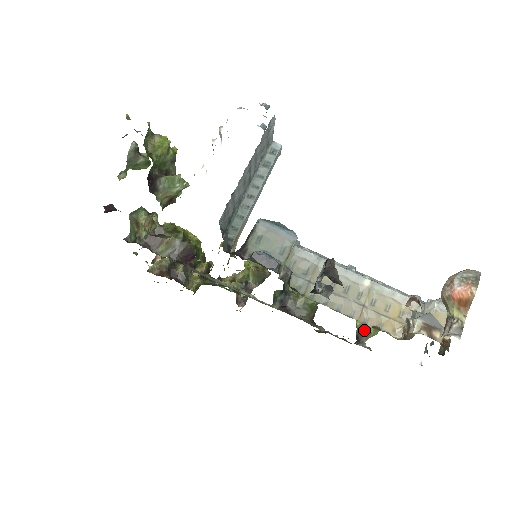
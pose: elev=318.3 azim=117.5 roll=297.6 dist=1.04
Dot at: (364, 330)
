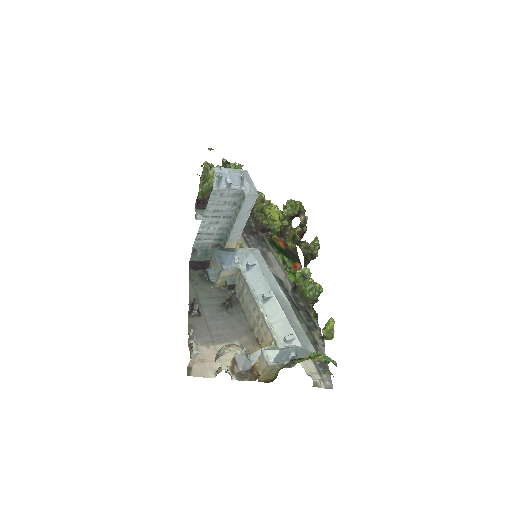
Dot at: (322, 332)
